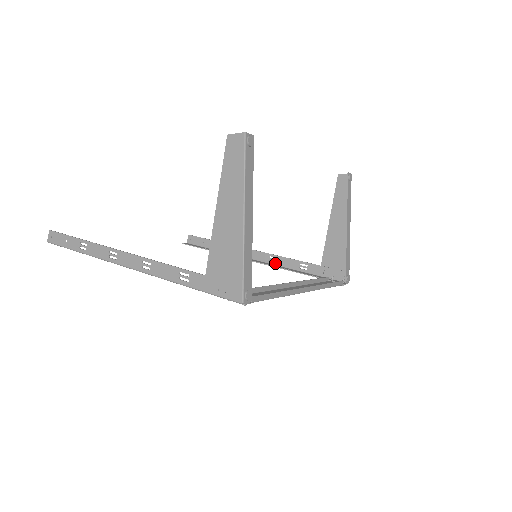
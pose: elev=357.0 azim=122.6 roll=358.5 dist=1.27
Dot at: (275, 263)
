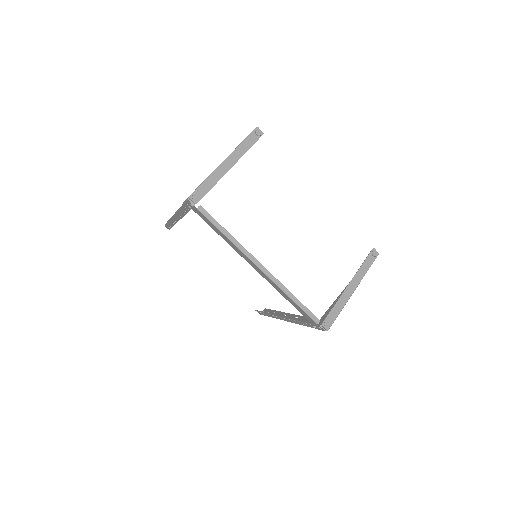
Dot at: occluded
